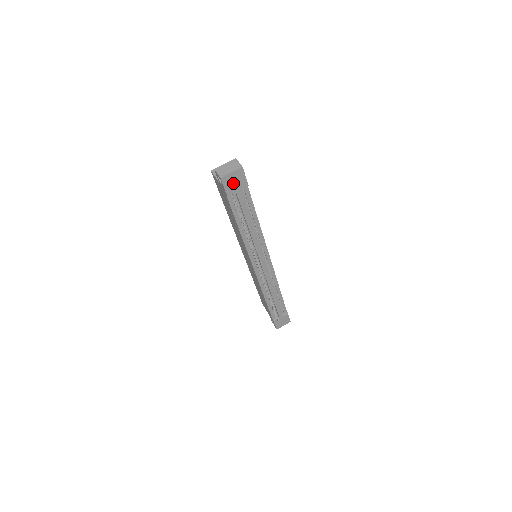
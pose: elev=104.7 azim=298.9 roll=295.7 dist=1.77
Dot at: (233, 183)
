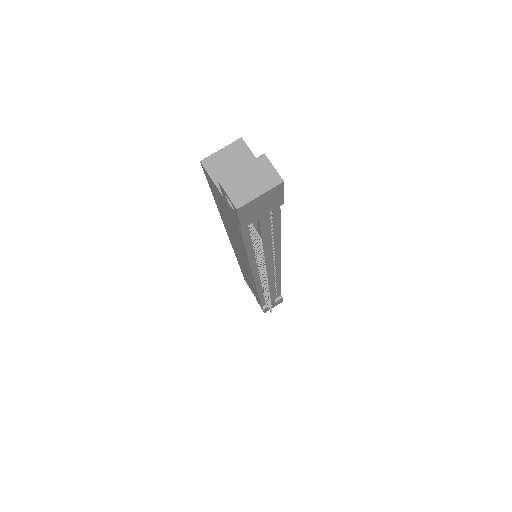
Dot at: (258, 208)
